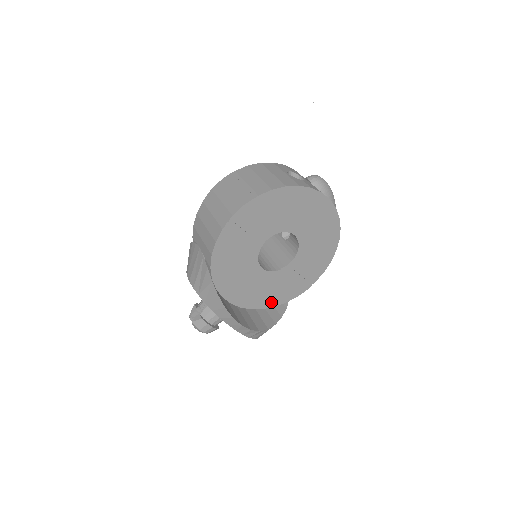
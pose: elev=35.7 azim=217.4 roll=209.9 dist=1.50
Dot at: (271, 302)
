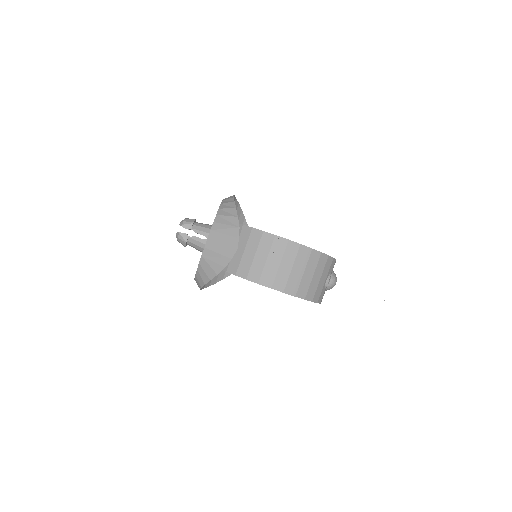
Dot at: occluded
